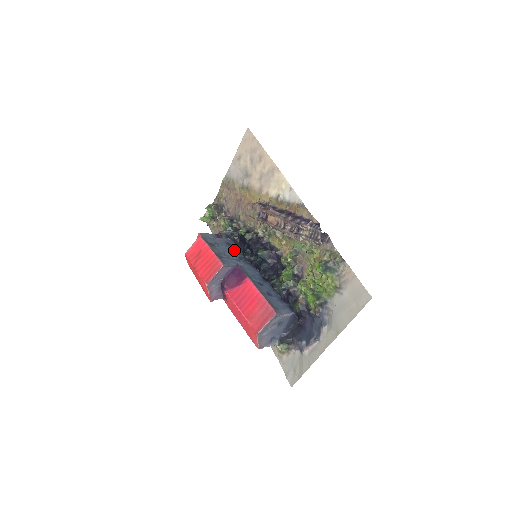
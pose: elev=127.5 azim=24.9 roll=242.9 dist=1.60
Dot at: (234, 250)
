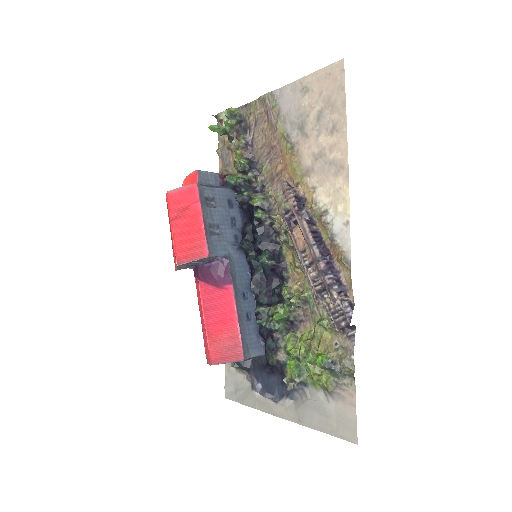
Dot at: (233, 218)
